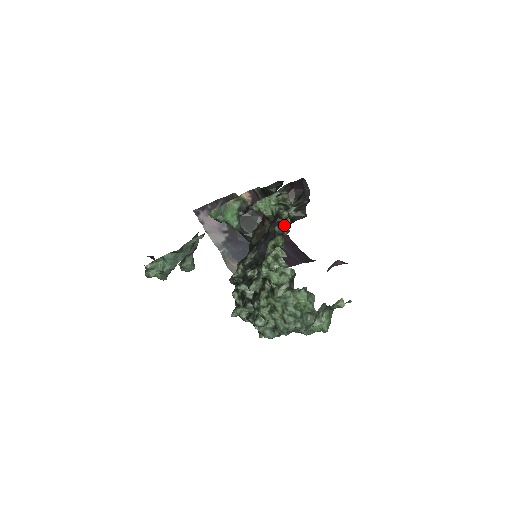
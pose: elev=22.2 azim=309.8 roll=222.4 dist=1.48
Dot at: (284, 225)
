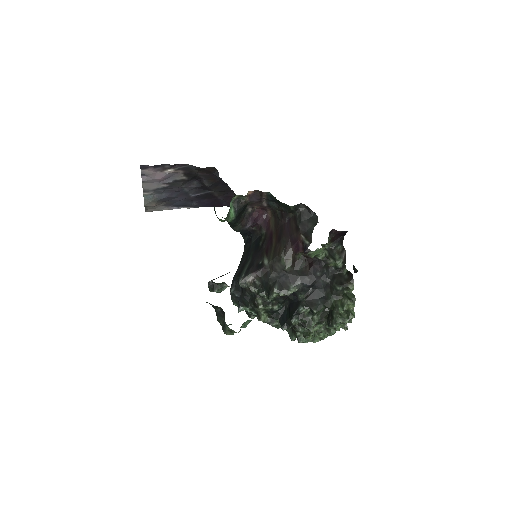
Dot at: (350, 289)
